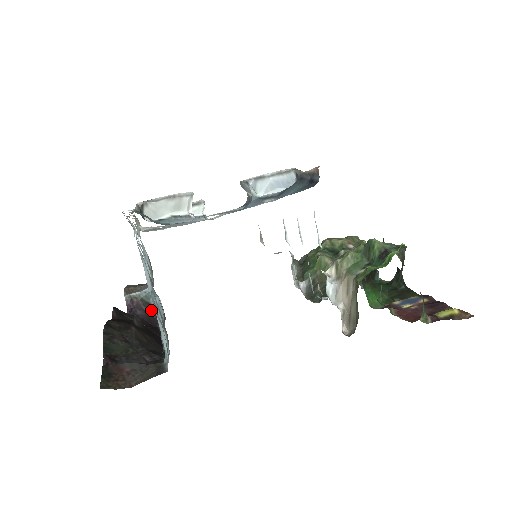
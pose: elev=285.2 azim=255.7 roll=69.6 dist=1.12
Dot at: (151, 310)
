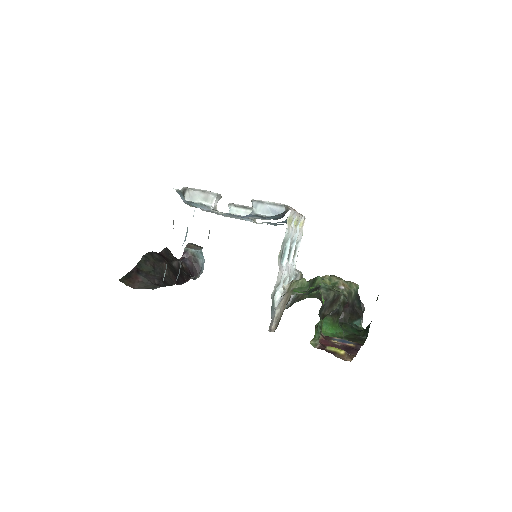
Dot at: (197, 265)
